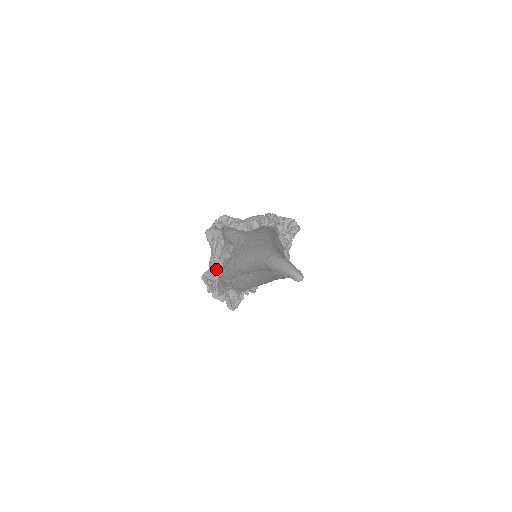
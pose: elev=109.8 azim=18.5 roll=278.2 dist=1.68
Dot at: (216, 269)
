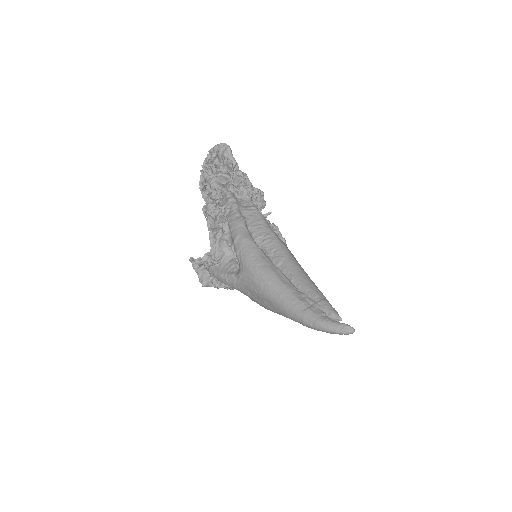
Dot at: occluded
